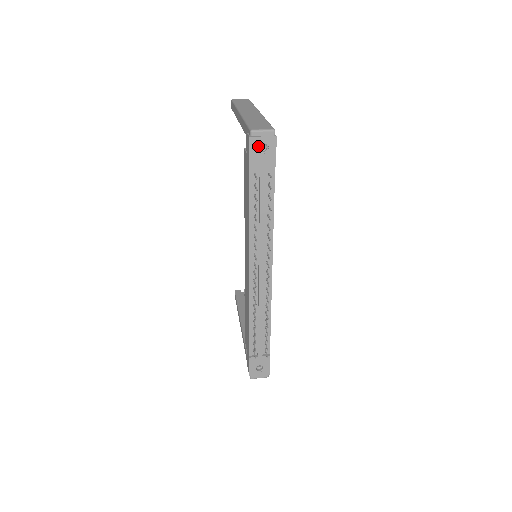
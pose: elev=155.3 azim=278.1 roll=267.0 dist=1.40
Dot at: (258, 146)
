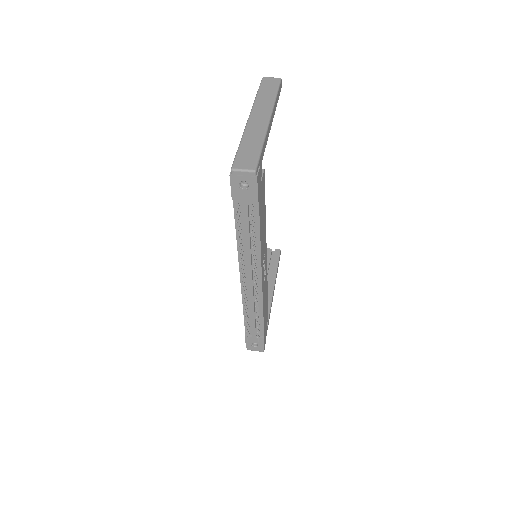
Dot at: (241, 181)
